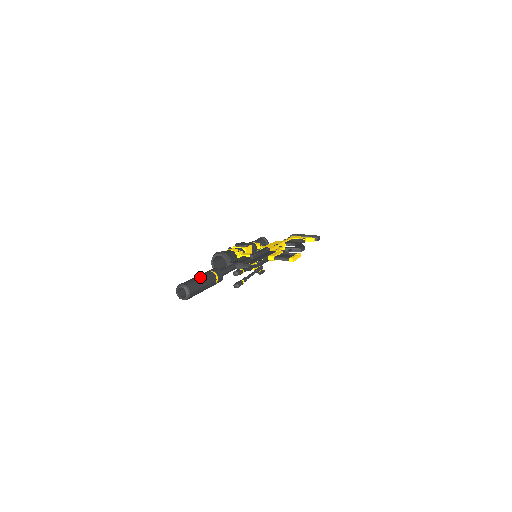
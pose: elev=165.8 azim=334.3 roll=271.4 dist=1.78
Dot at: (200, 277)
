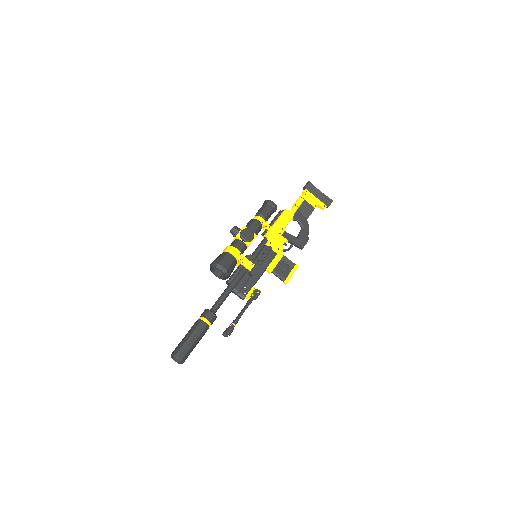
Dot at: (195, 339)
